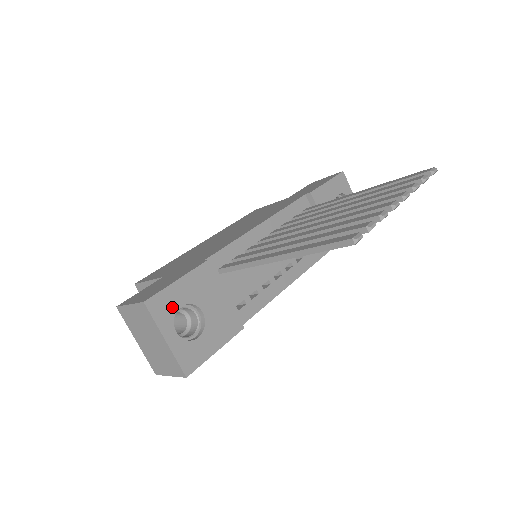
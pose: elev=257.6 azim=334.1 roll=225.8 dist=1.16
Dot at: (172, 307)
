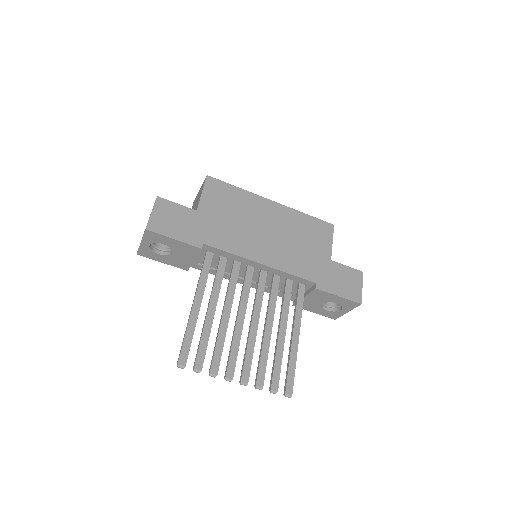
Dot at: (158, 240)
